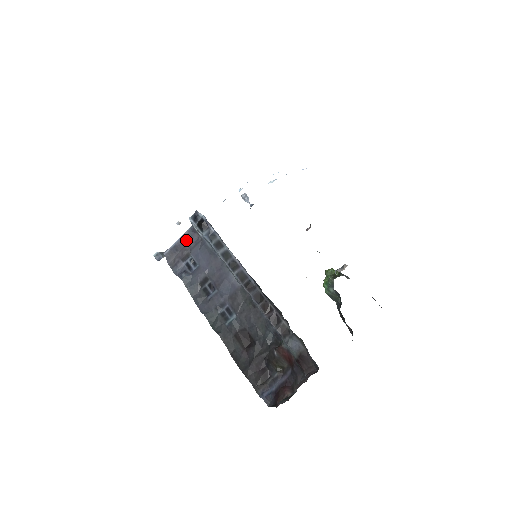
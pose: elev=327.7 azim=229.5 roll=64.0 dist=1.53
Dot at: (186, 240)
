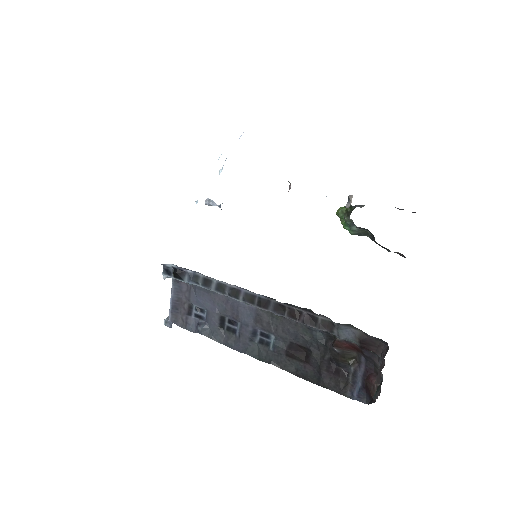
Dot at: (178, 294)
